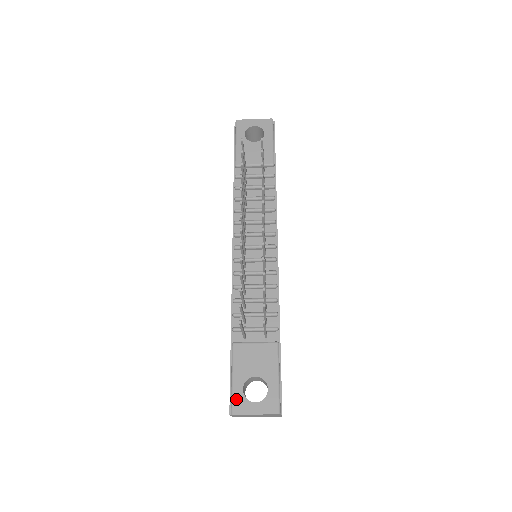
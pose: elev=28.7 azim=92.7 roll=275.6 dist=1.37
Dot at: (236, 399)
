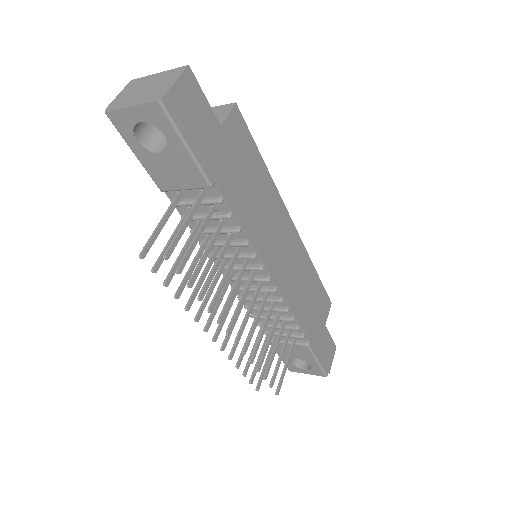
Dot at: (288, 366)
